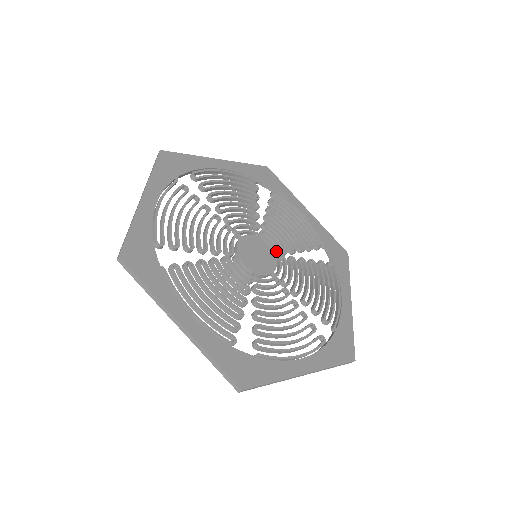
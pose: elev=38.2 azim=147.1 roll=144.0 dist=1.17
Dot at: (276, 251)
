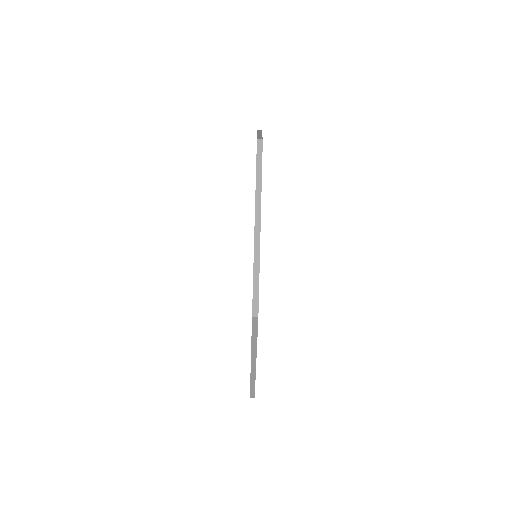
Dot at: occluded
